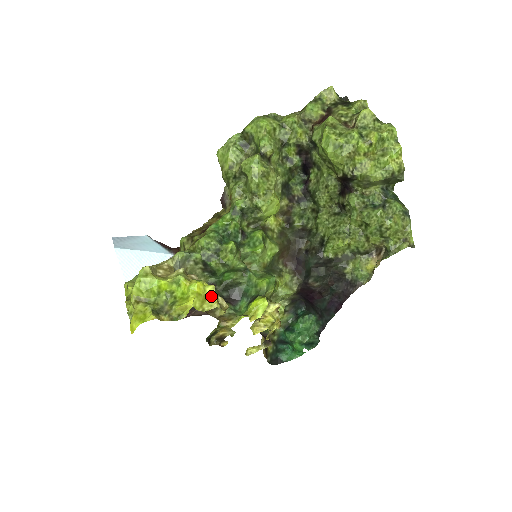
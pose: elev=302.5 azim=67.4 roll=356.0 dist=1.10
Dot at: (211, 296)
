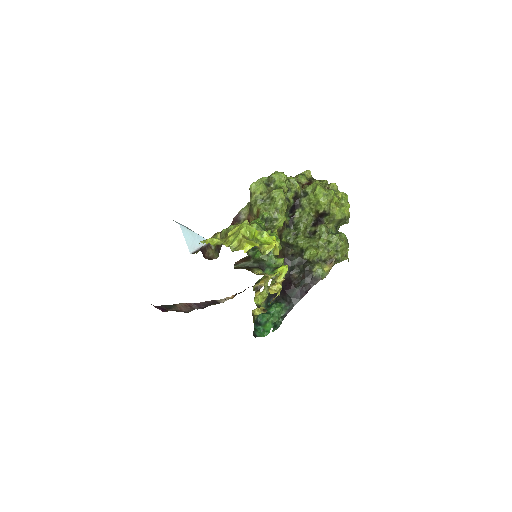
Dot at: (277, 247)
